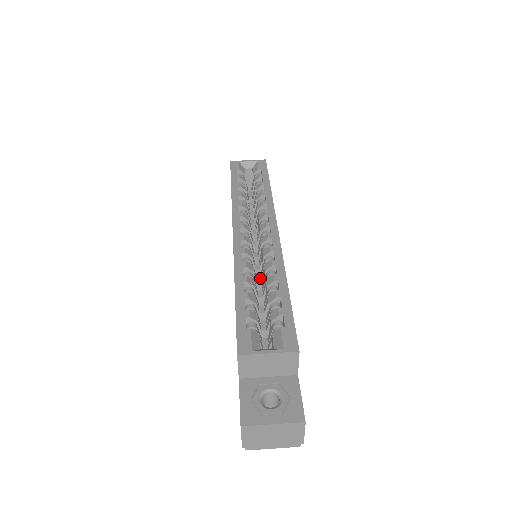
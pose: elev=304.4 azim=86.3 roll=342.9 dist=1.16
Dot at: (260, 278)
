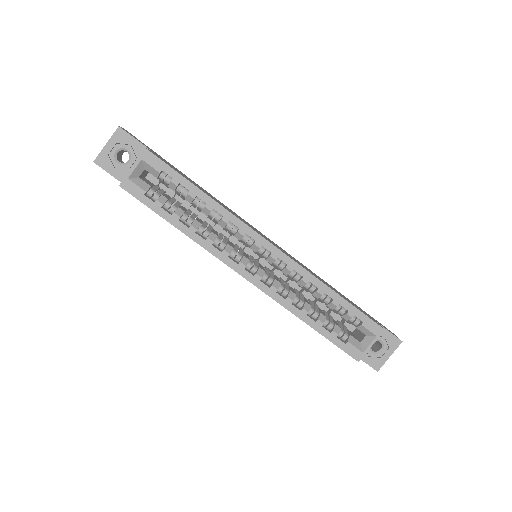
Dot at: occluded
